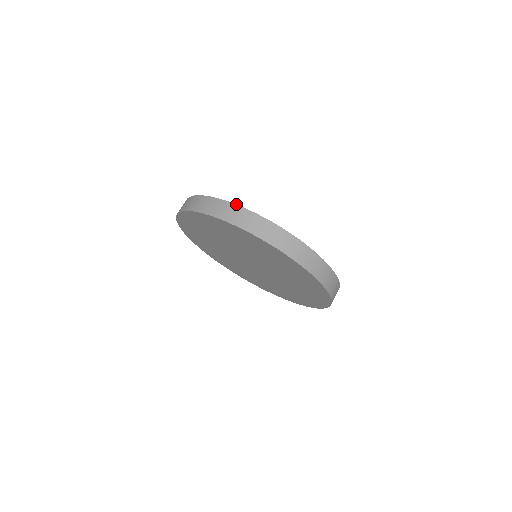
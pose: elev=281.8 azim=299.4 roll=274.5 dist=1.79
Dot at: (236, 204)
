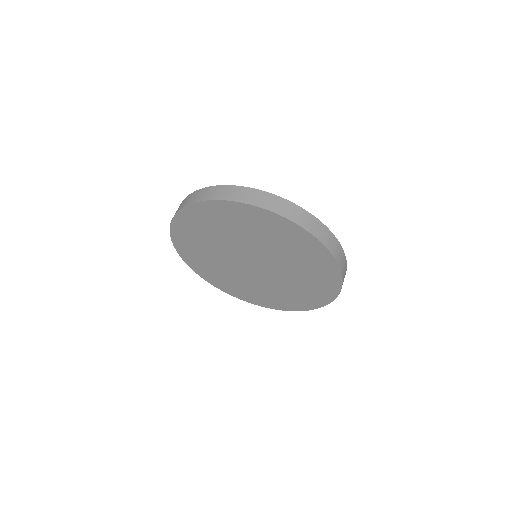
Dot at: (231, 185)
